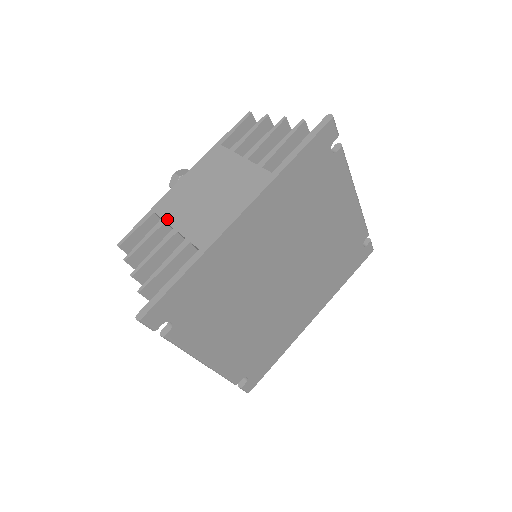
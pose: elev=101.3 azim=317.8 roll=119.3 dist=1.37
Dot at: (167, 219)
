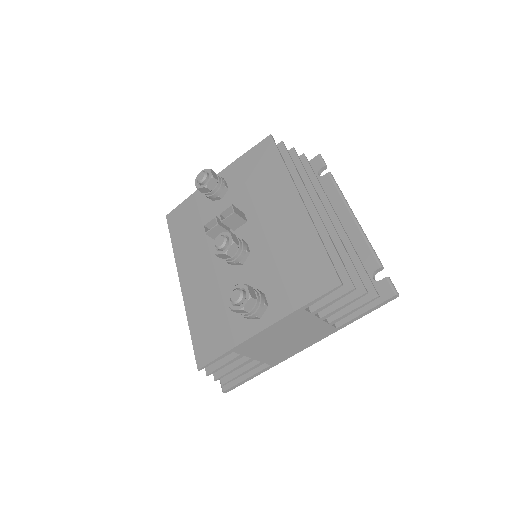
Dot at: (246, 355)
